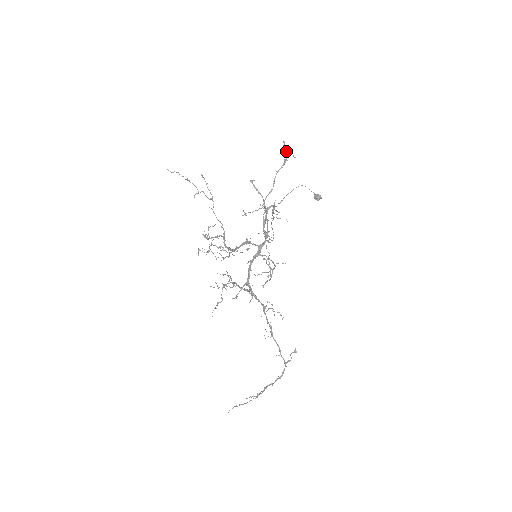
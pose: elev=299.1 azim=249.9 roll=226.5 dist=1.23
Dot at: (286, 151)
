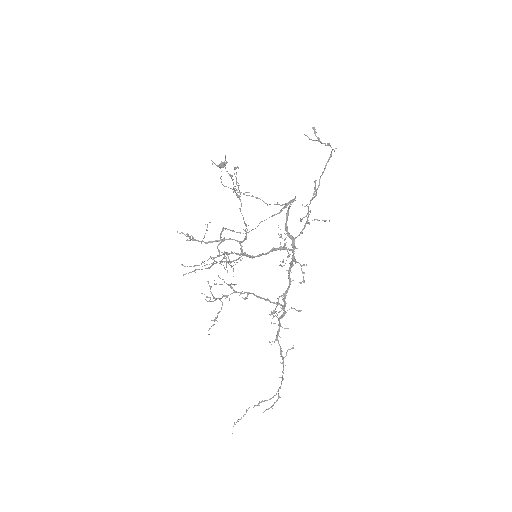
Dot at: (320, 141)
